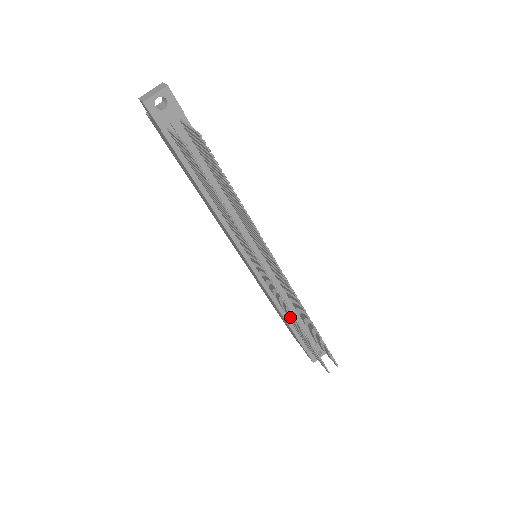
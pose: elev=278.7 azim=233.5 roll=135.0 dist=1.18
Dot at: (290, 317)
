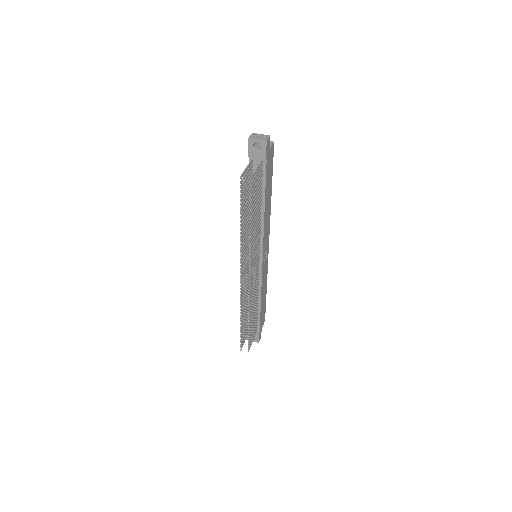
Dot at: (246, 302)
